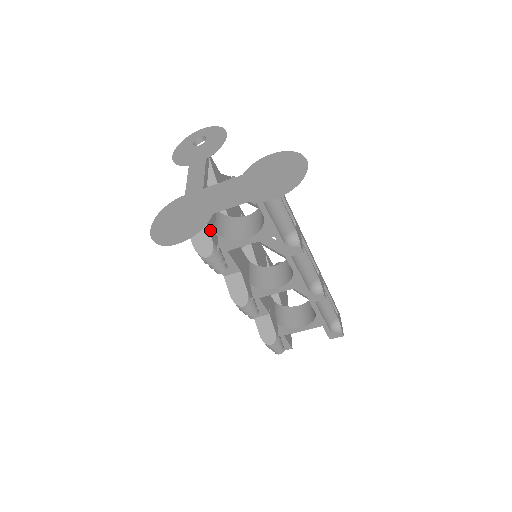
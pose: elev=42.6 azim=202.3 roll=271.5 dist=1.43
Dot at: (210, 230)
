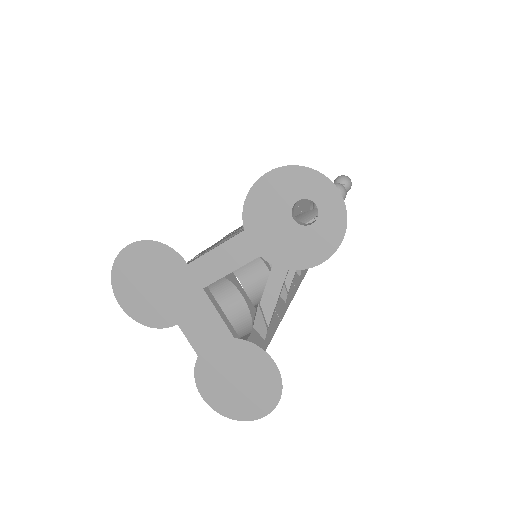
Dot at: occluded
